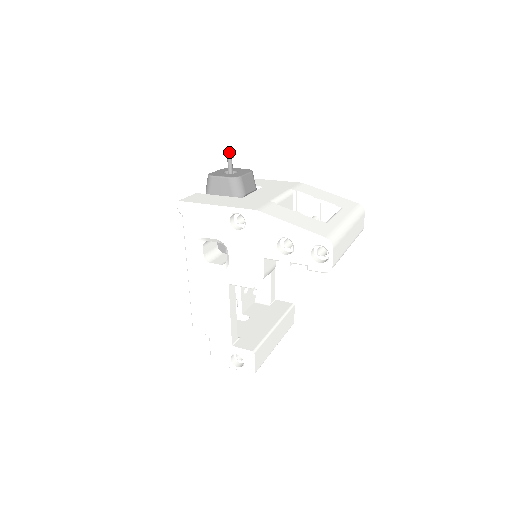
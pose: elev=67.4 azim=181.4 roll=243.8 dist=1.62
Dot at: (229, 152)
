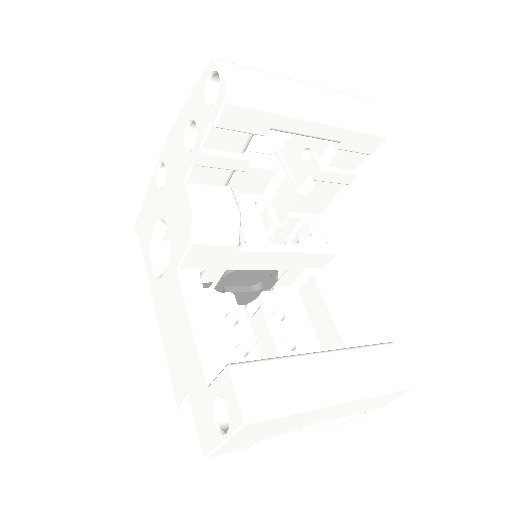
Dot at: occluded
